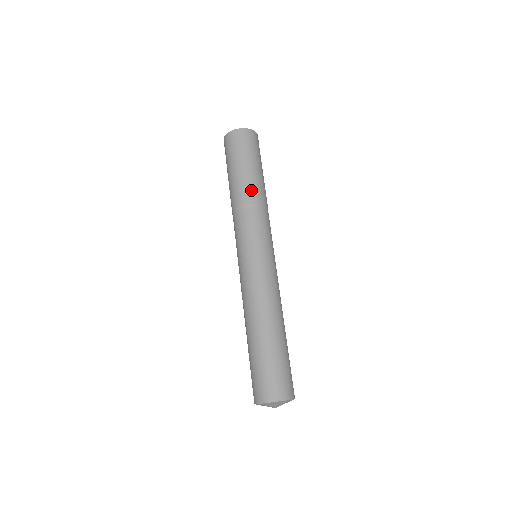
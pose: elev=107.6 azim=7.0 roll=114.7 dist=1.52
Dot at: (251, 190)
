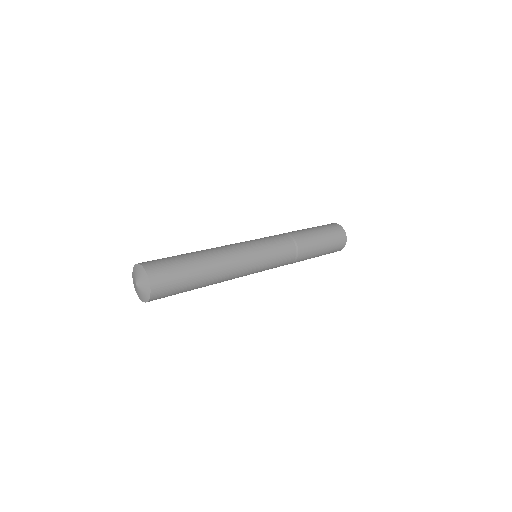
Dot at: (307, 243)
